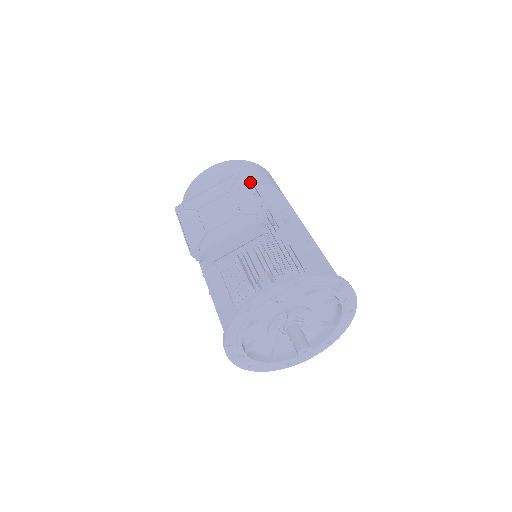
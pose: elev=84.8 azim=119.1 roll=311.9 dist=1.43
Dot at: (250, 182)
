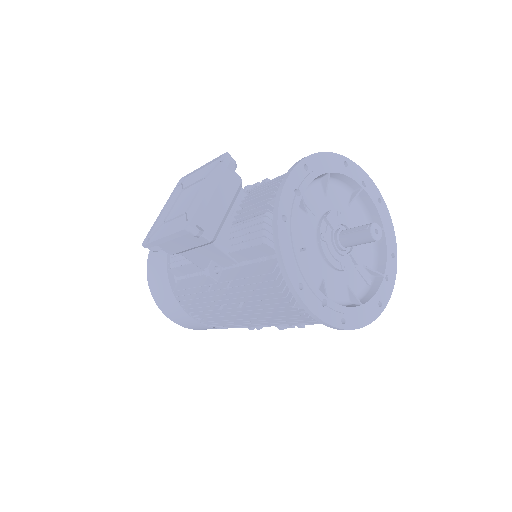
Dot at: occluded
